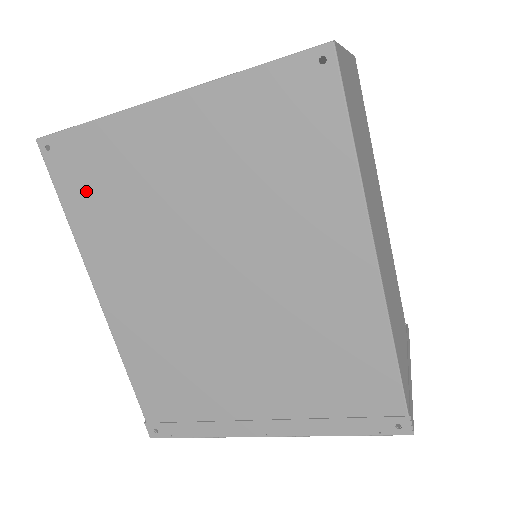
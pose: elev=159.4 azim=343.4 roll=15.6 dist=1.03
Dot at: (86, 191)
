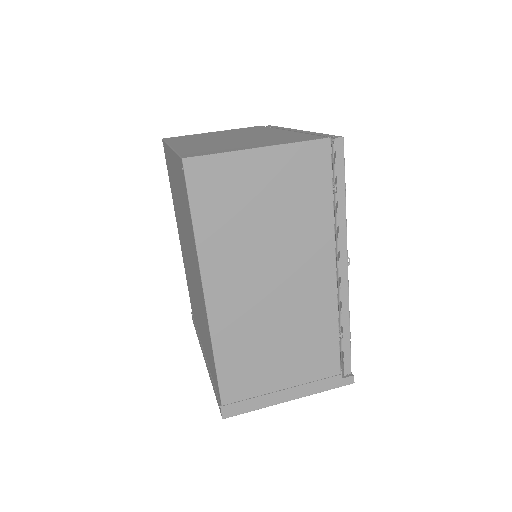
Dot at: occluded
